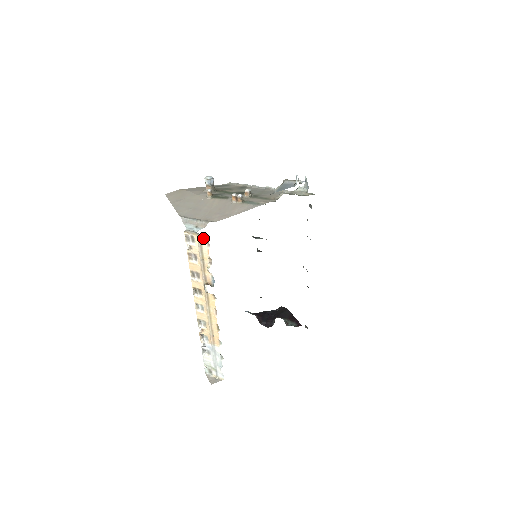
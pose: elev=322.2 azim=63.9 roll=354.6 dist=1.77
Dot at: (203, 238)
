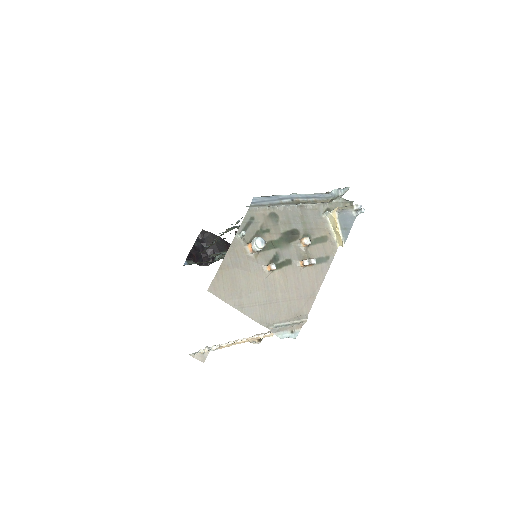
Dot at: occluded
